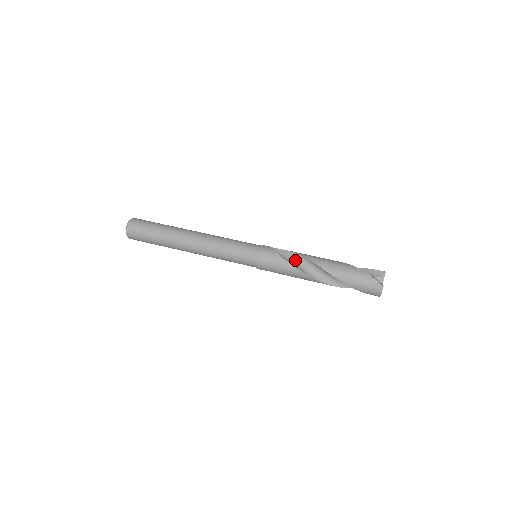
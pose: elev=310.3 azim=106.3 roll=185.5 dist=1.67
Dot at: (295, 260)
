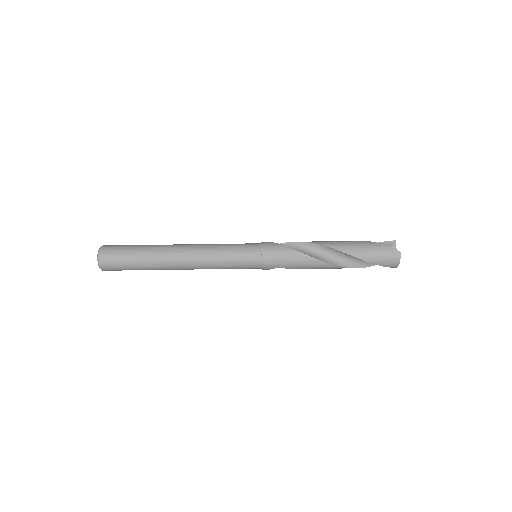
Dot at: (301, 249)
